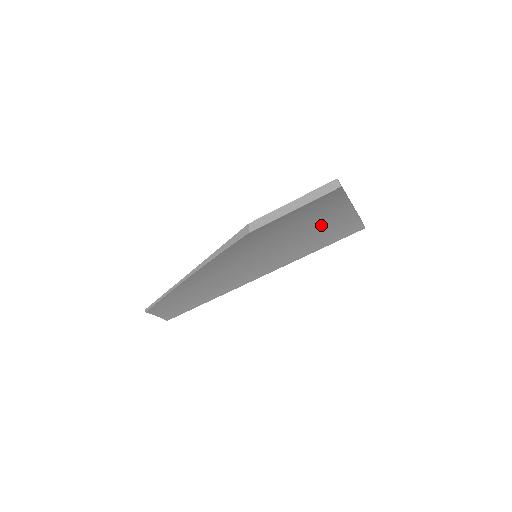
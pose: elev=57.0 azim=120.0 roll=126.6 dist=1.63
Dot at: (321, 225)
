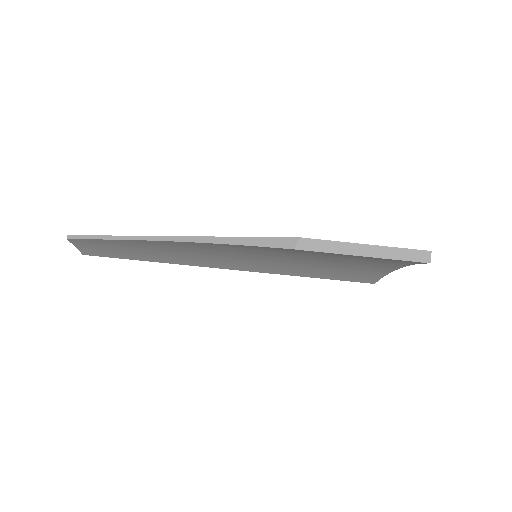
Dot at: (349, 266)
